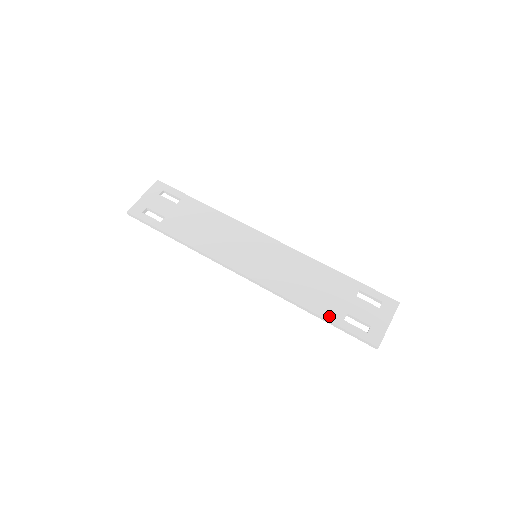
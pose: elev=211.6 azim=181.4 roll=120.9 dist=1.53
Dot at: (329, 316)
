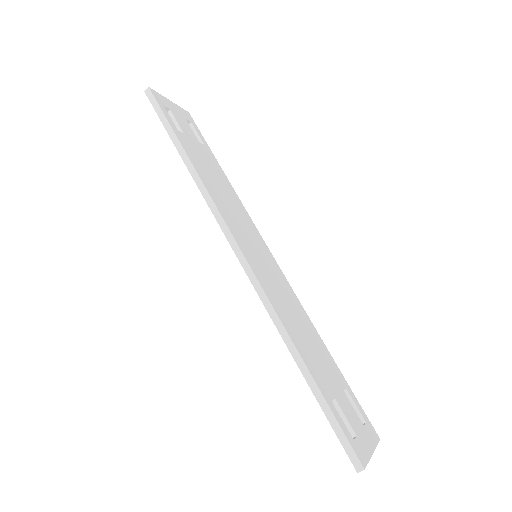
Dot at: (319, 382)
